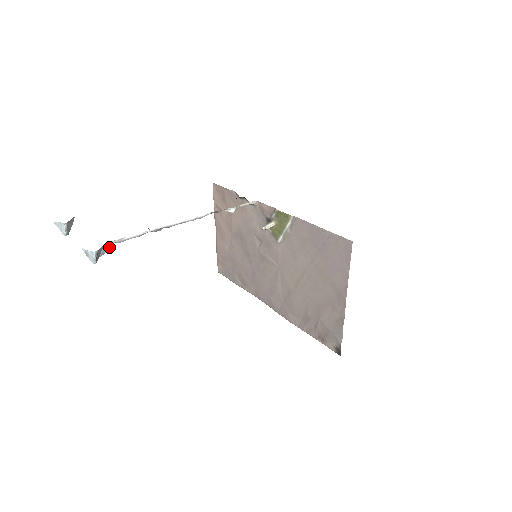
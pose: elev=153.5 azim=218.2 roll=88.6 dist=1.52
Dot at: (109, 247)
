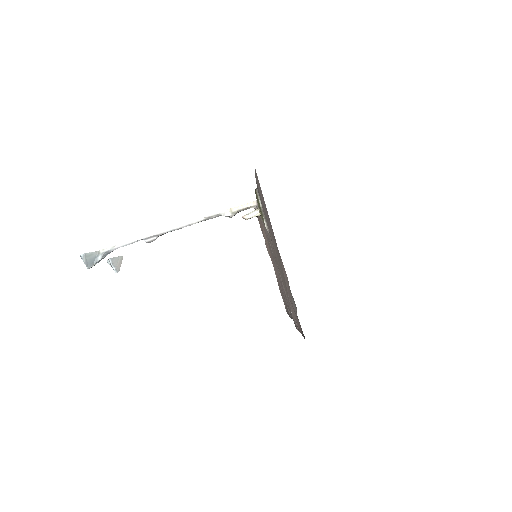
Dot at: (103, 255)
